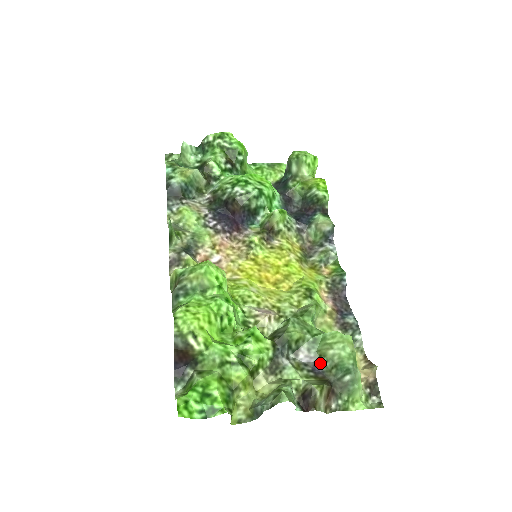
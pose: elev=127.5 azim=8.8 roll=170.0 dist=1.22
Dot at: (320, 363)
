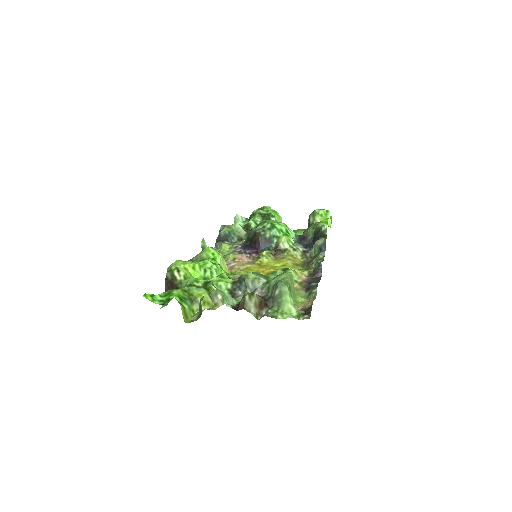
Dot at: (268, 295)
